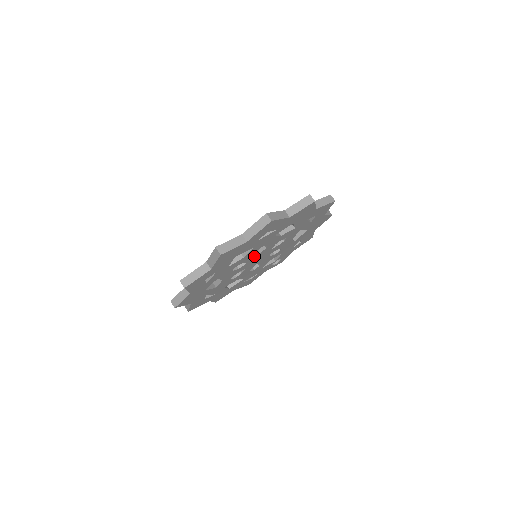
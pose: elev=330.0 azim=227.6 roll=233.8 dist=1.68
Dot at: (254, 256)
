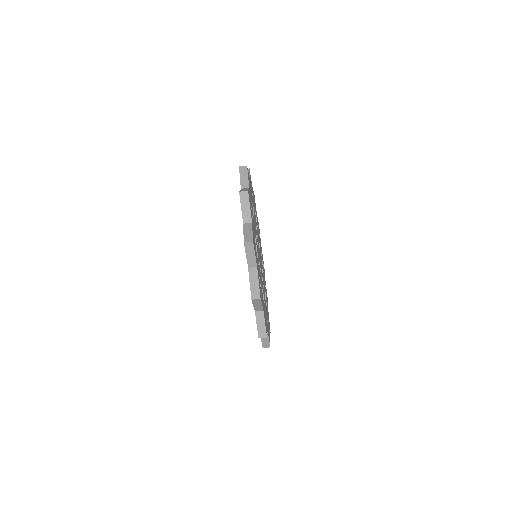
Dot at: (258, 250)
